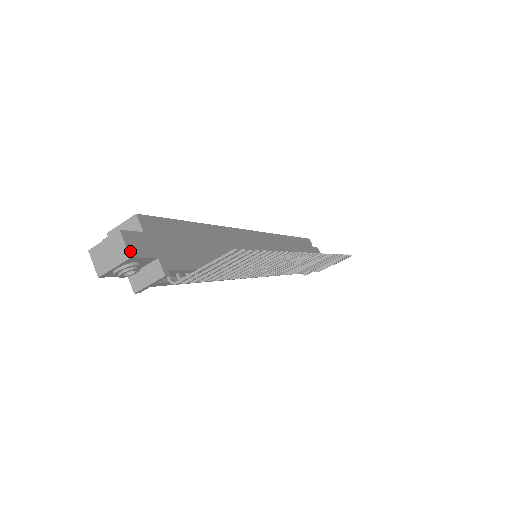
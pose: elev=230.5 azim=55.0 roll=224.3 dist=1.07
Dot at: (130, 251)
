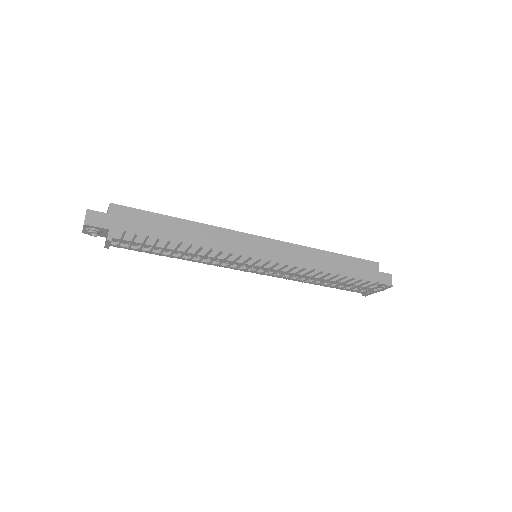
Dot at: (86, 221)
